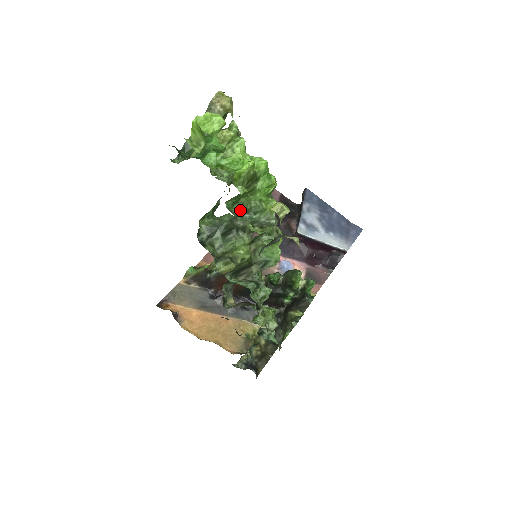
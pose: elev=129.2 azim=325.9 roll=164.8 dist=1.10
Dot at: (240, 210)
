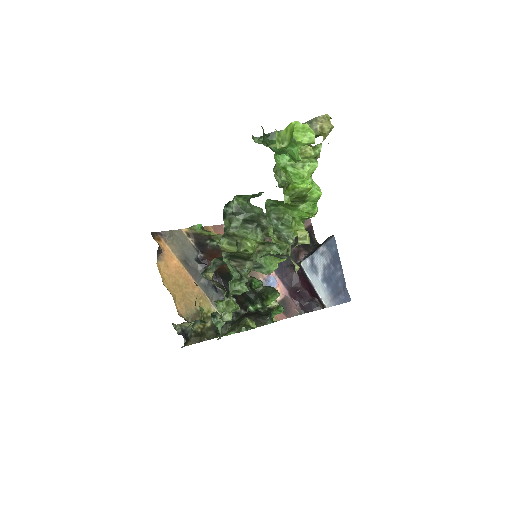
Dot at: (273, 213)
